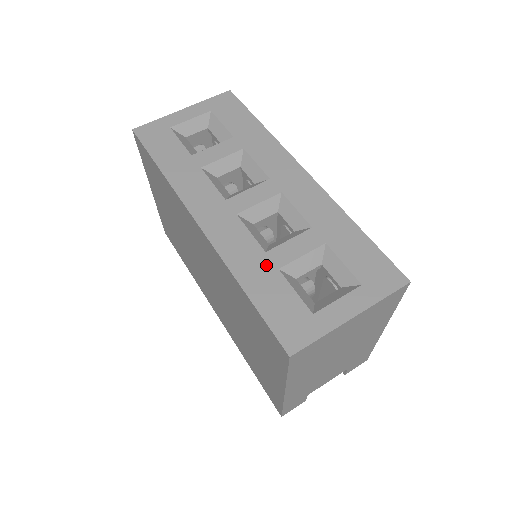
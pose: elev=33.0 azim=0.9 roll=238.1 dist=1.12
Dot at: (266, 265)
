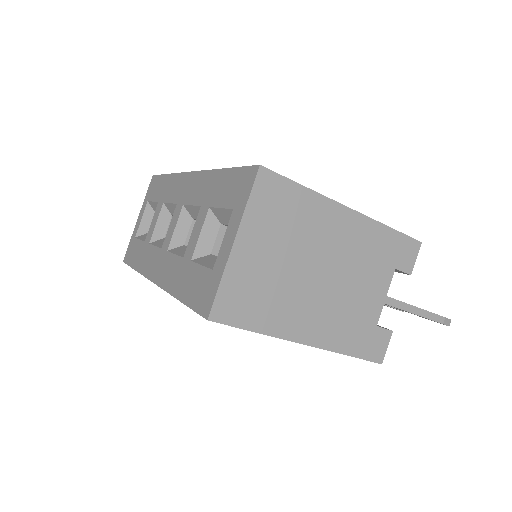
Dot at: (185, 267)
